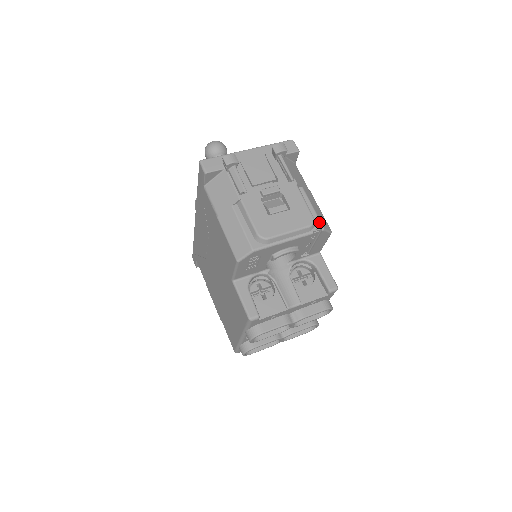
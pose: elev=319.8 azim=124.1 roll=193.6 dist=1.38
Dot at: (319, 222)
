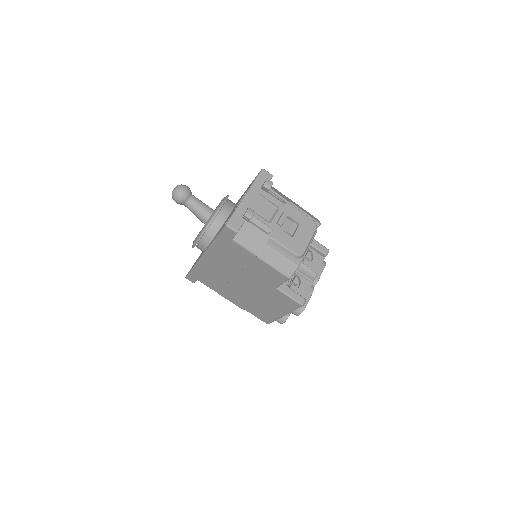
Dot at: (315, 221)
